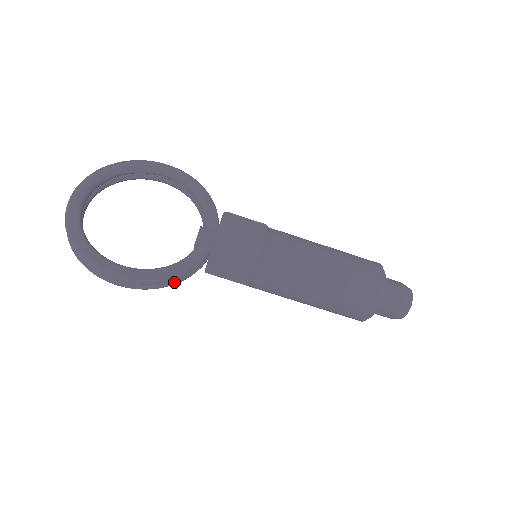
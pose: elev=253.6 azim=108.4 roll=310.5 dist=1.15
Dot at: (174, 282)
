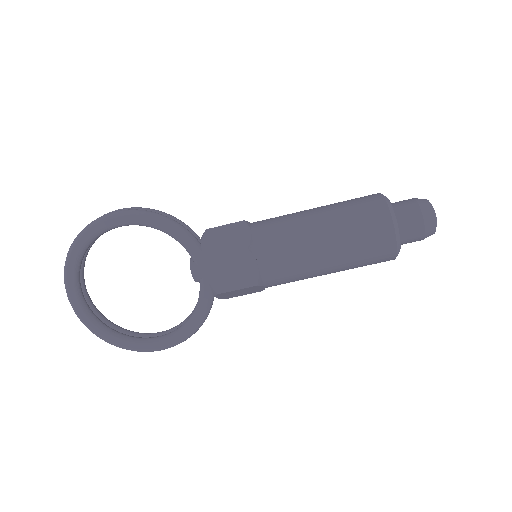
Dot at: occluded
